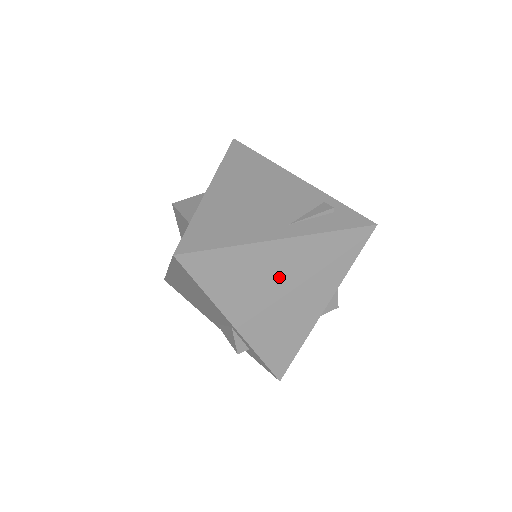
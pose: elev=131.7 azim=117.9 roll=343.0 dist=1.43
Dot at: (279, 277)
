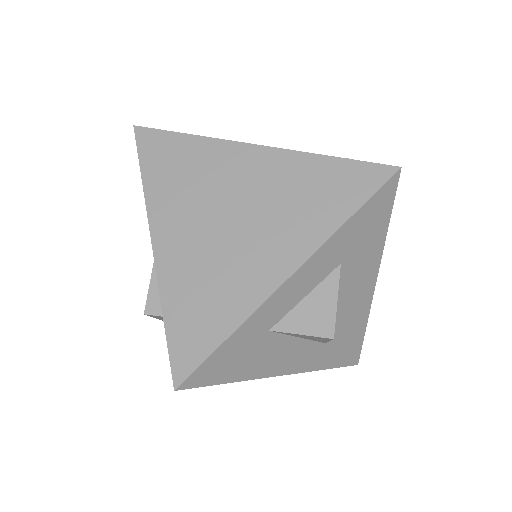
Dot at: (236, 195)
